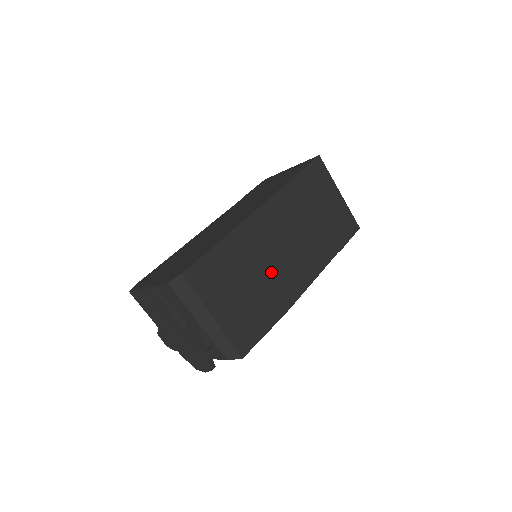
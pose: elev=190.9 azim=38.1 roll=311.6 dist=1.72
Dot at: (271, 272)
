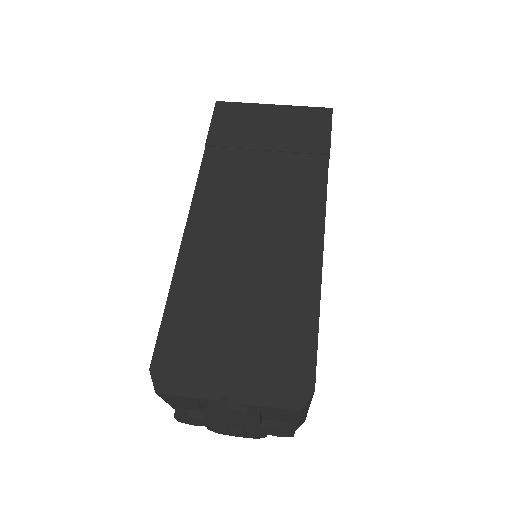
Dot at: occluded
